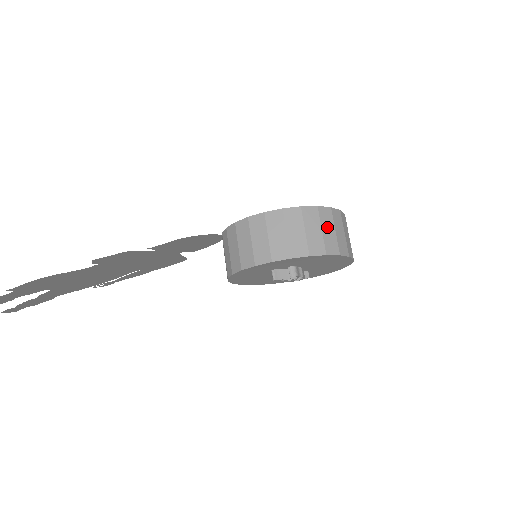
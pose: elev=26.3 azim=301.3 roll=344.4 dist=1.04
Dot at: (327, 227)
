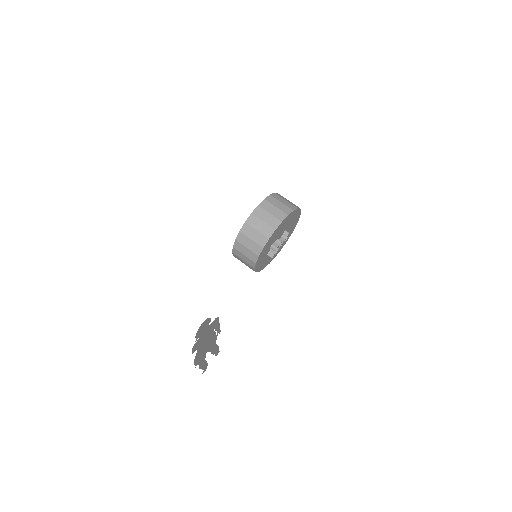
Dot at: (258, 225)
